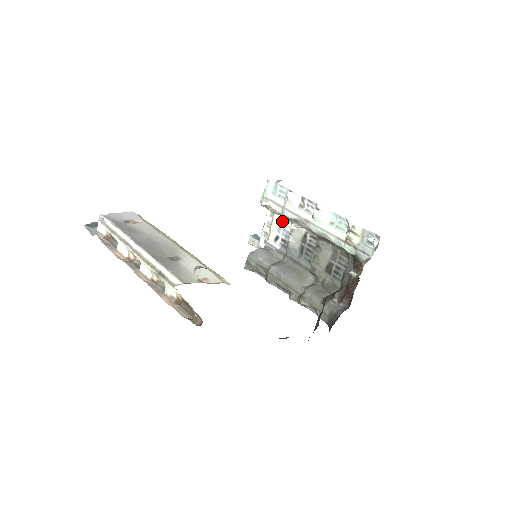
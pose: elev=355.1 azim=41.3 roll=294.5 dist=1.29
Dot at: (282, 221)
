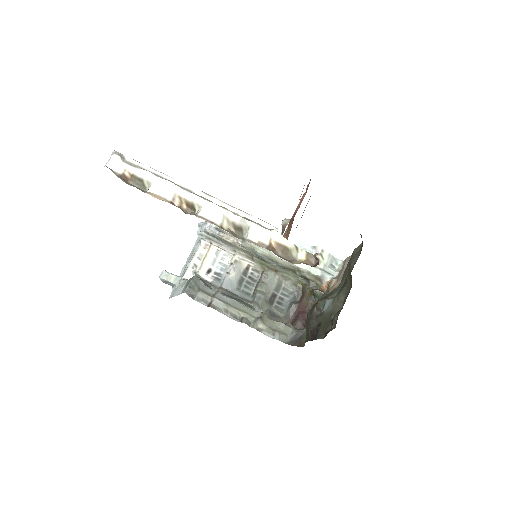
Dot at: (219, 254)
